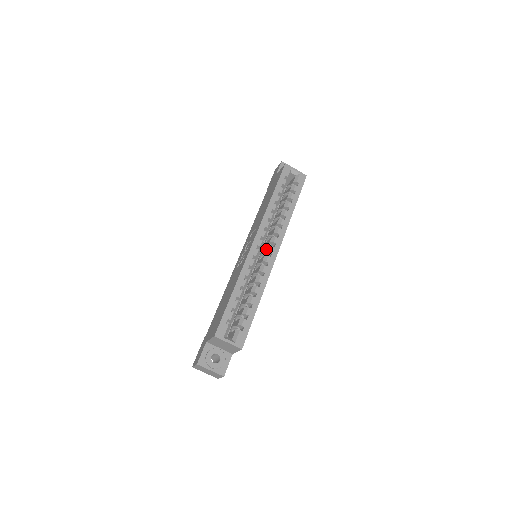
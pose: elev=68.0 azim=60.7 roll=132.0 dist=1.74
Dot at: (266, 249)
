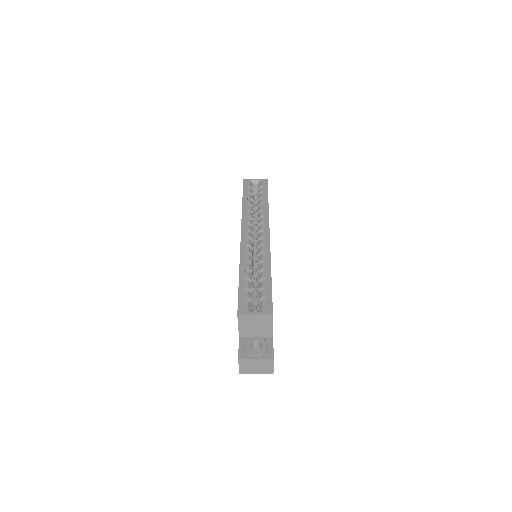
Dot at: (258, 238)
